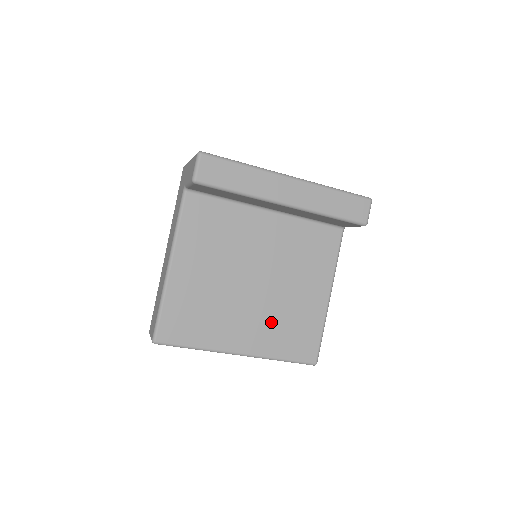
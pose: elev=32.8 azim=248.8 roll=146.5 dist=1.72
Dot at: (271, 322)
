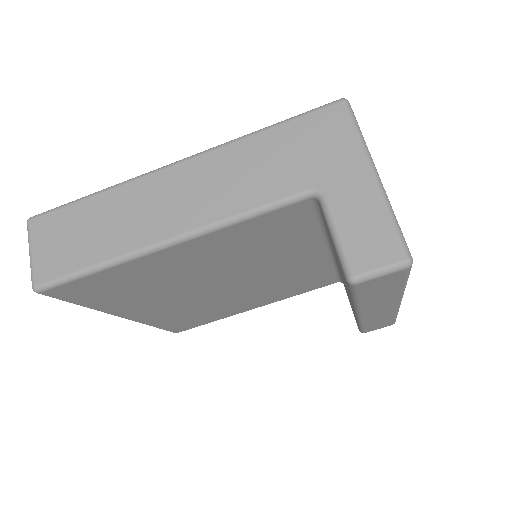
Dot at: (188, 309)
